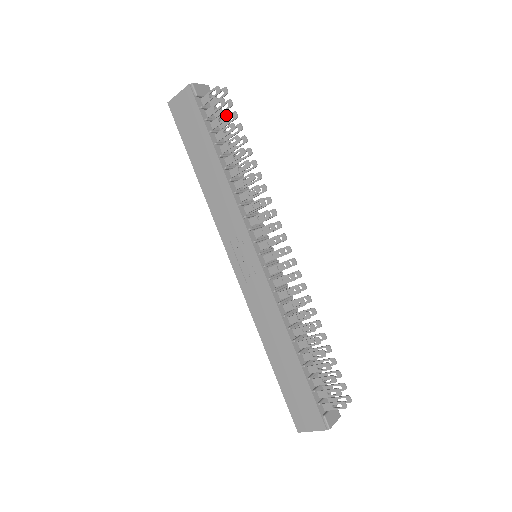
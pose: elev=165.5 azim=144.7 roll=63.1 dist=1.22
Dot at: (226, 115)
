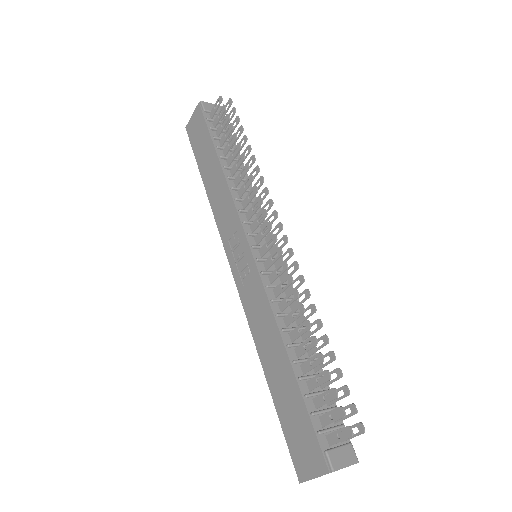
Dot at: (226, 118)
